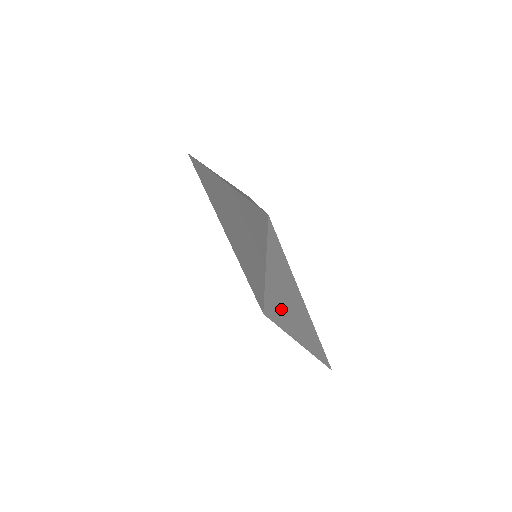
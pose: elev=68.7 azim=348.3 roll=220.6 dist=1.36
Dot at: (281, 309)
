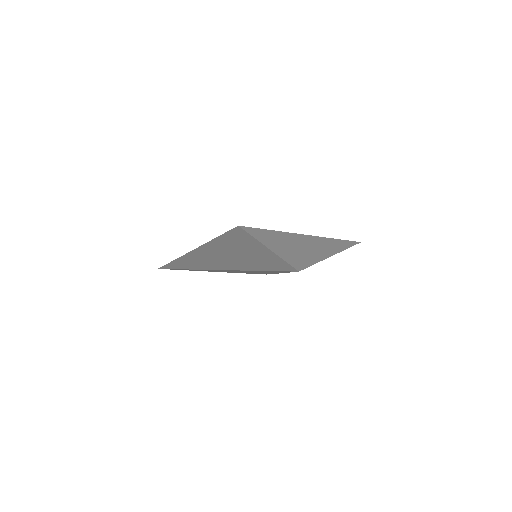
Dot at: (302, 255)
